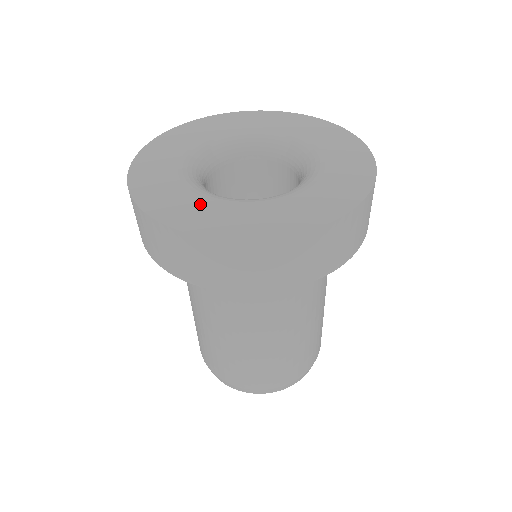
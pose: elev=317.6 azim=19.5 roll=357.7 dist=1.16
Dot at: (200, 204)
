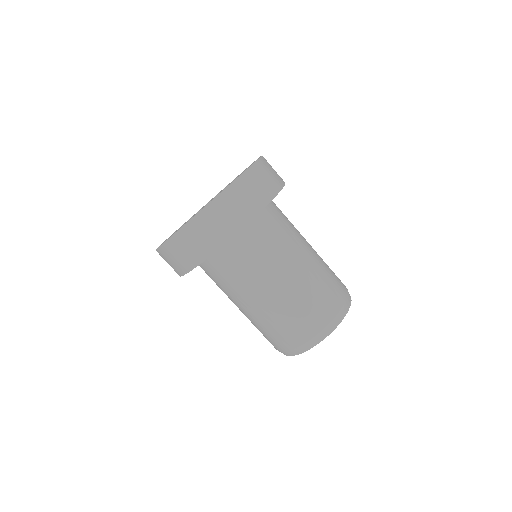
Dot at: occluded
